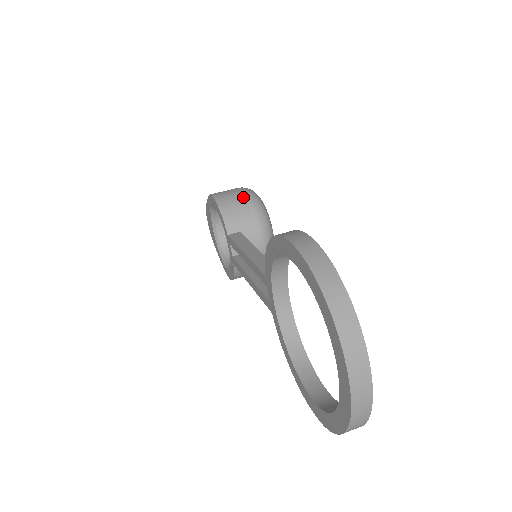
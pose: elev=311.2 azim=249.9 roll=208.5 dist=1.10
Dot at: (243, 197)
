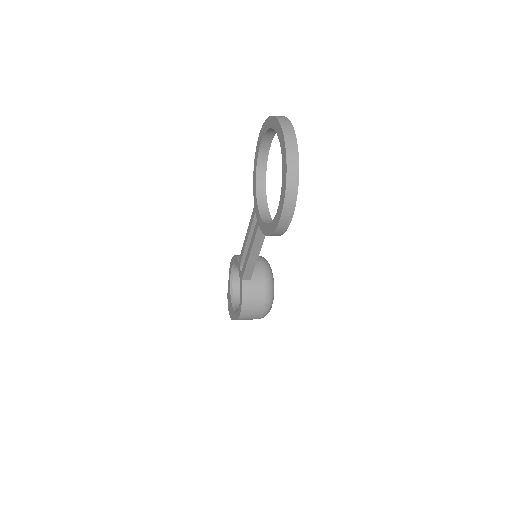
Dot at: occluded
